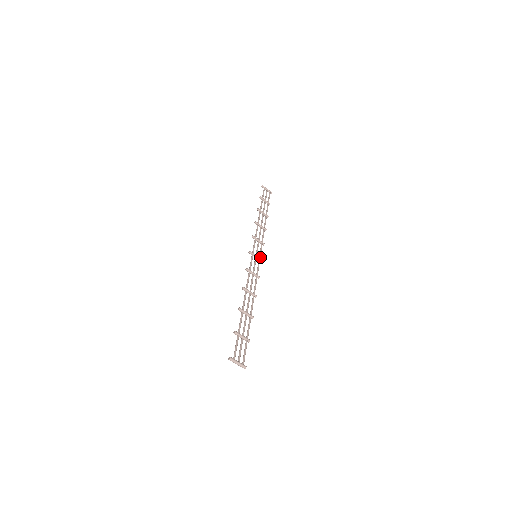
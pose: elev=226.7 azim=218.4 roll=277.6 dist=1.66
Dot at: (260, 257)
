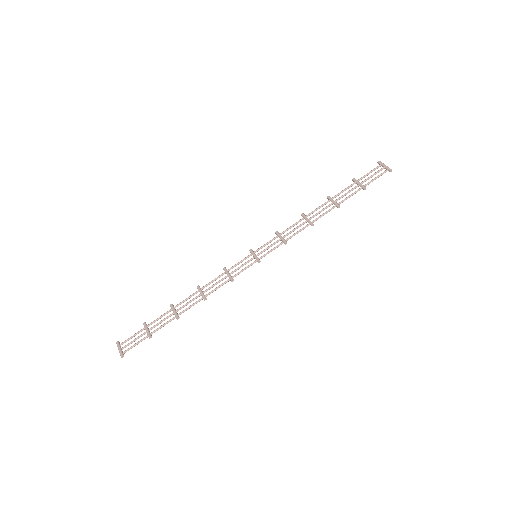
Dot at: (260, 258)
